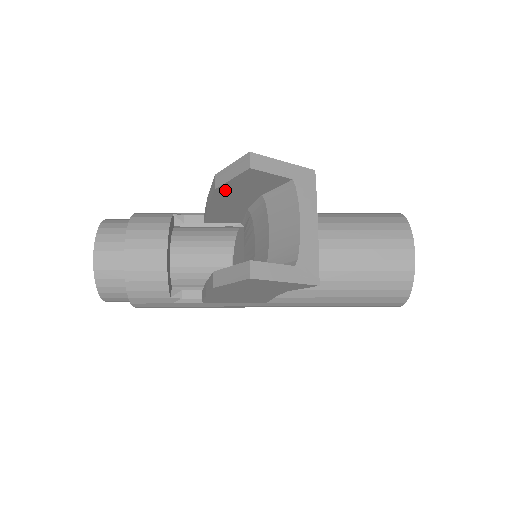
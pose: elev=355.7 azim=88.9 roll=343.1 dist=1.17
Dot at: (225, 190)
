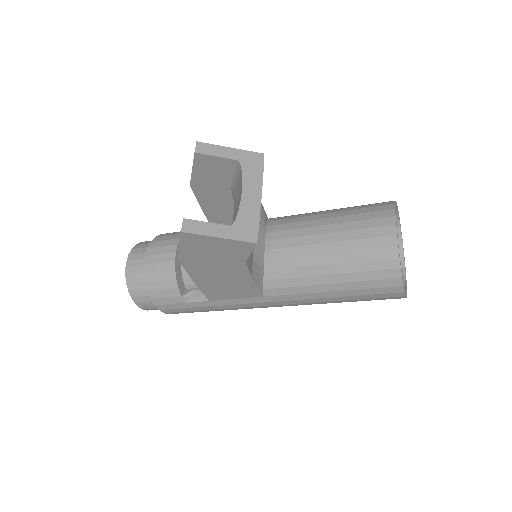
Dot at: (198, 185)
